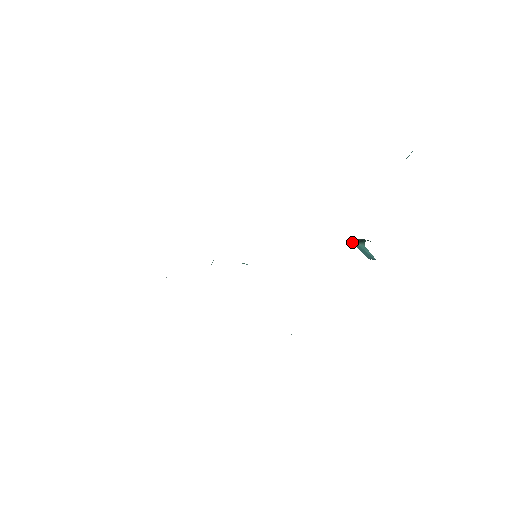
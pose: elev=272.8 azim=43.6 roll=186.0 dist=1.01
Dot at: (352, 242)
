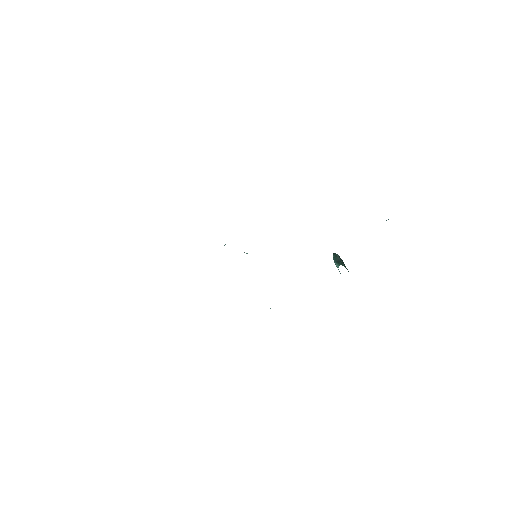
Dot at: (333, 258)
